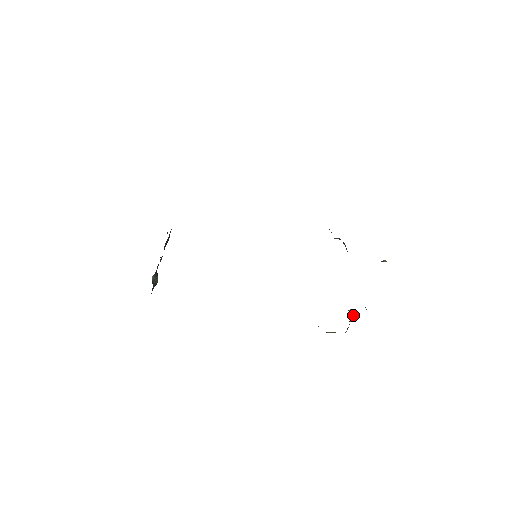
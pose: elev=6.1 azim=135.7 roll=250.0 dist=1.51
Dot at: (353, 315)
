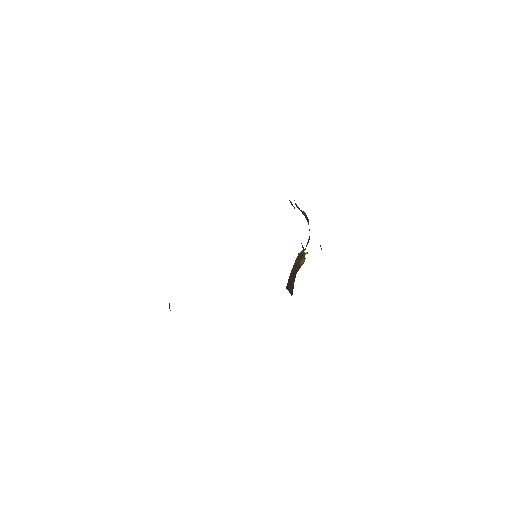
Dot at: occluded
